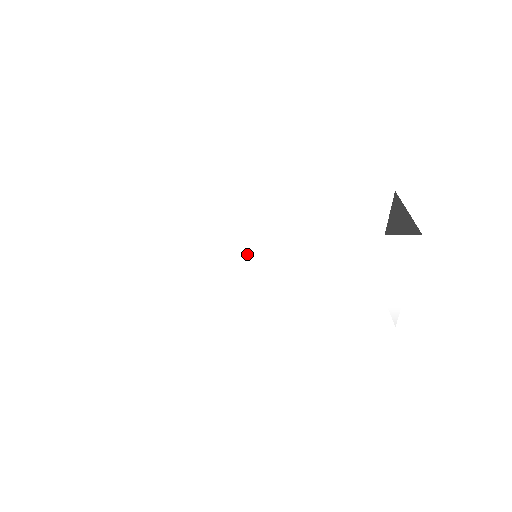
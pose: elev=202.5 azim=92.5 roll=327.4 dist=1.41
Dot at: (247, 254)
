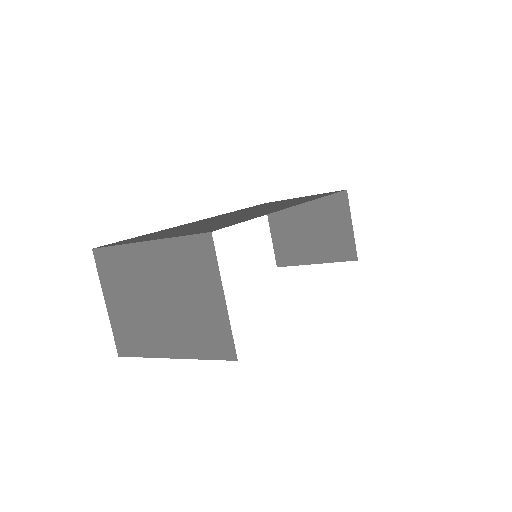
Dot at: occluded
